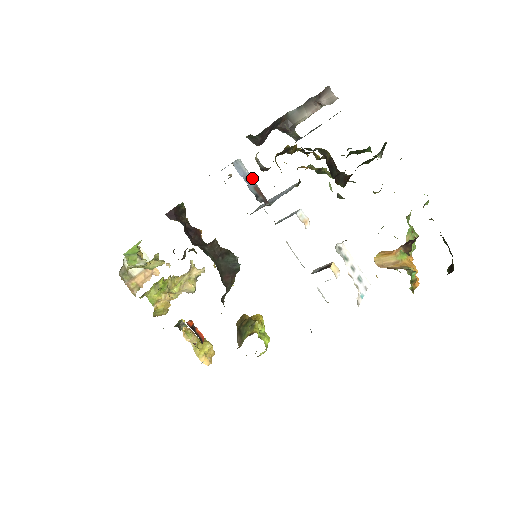
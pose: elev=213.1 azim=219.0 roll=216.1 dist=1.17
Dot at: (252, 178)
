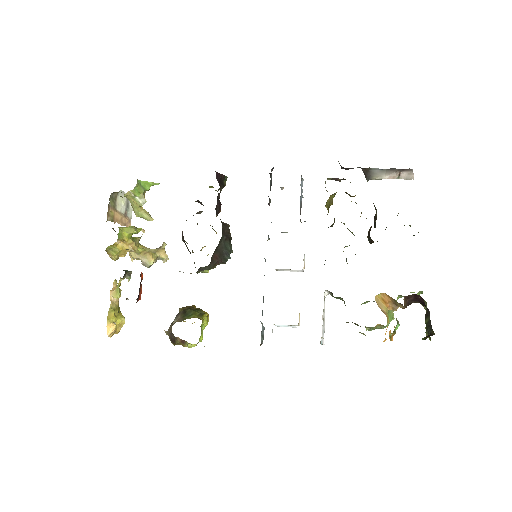
Dot at: (302, 197)
